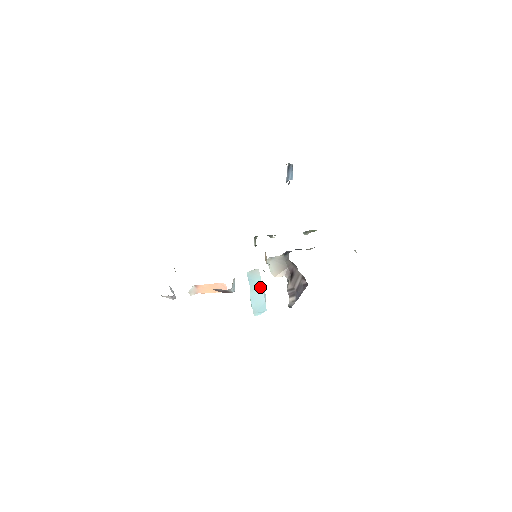
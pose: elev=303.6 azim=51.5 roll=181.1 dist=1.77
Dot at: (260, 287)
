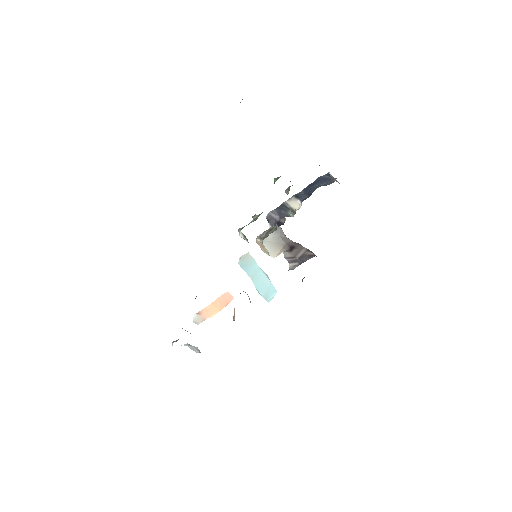
Dot at: (260, 271)
